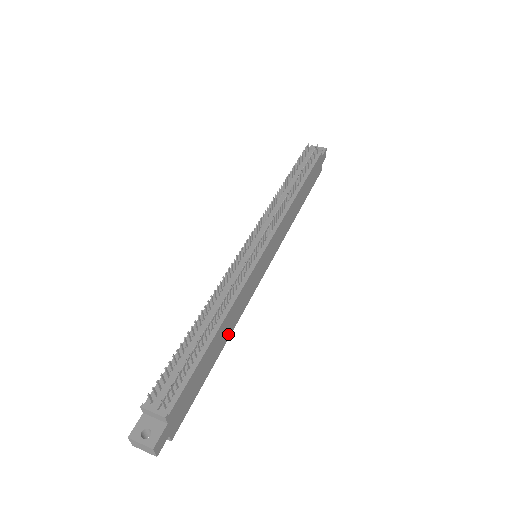
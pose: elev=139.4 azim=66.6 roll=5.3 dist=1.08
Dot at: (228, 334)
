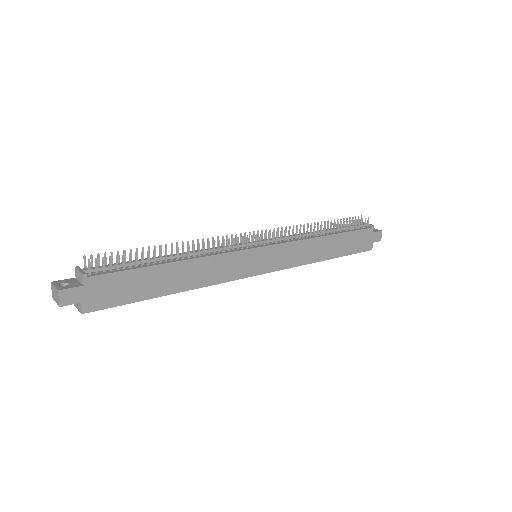
Dot at: (189, 285)
